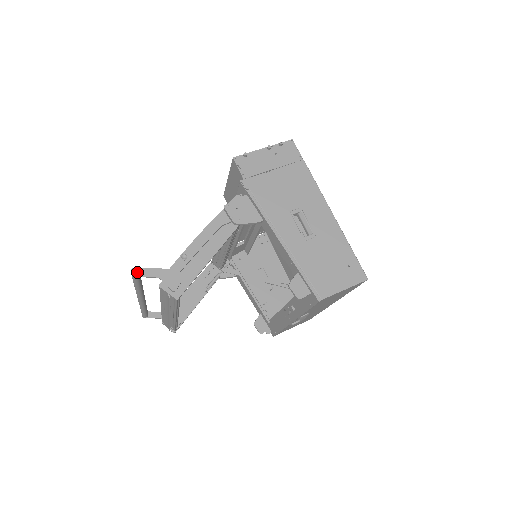
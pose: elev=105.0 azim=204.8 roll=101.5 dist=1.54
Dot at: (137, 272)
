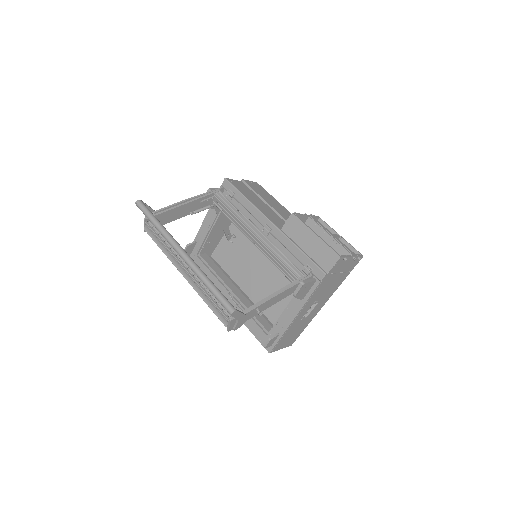
Dot at: (235, 314)
